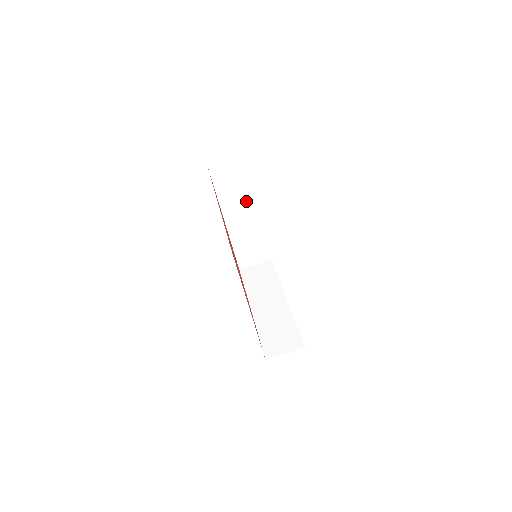
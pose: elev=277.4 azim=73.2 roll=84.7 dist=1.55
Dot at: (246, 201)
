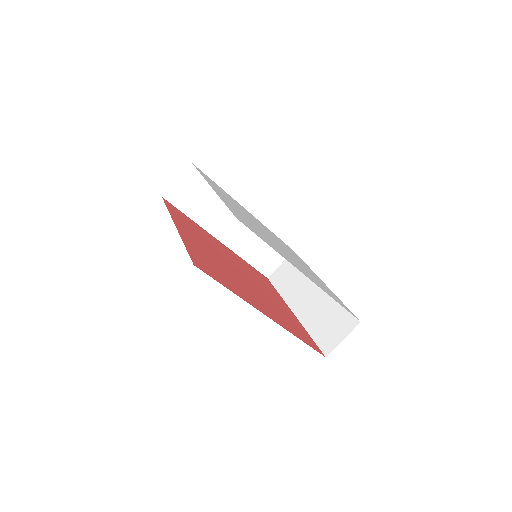
Dot at: (225, 208)
